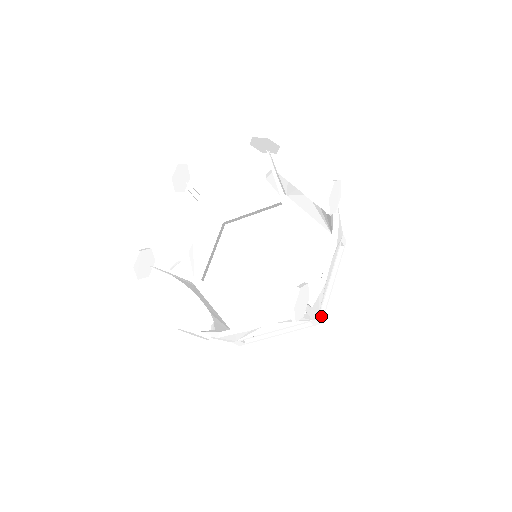
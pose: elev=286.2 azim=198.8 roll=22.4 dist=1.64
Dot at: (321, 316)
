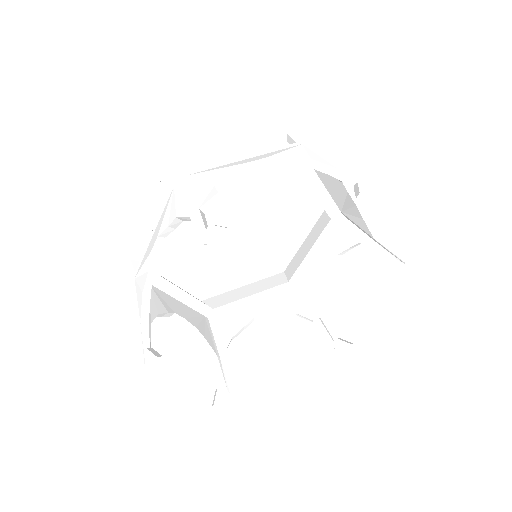
Dot at: occluded
